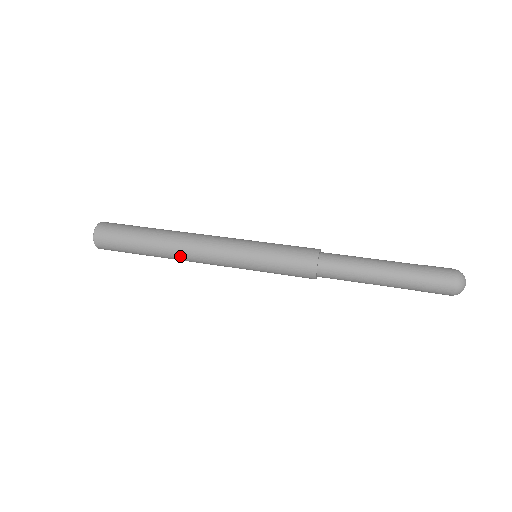
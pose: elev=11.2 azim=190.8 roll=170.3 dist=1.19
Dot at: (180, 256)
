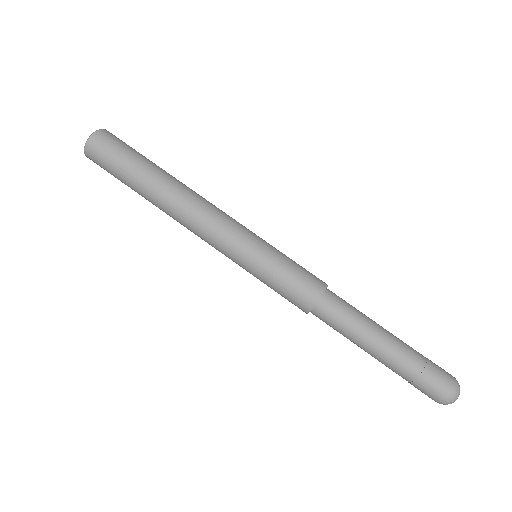
Dot at: (183, 198)
